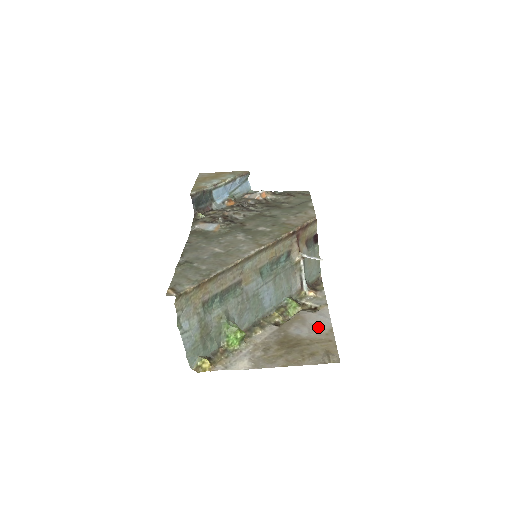
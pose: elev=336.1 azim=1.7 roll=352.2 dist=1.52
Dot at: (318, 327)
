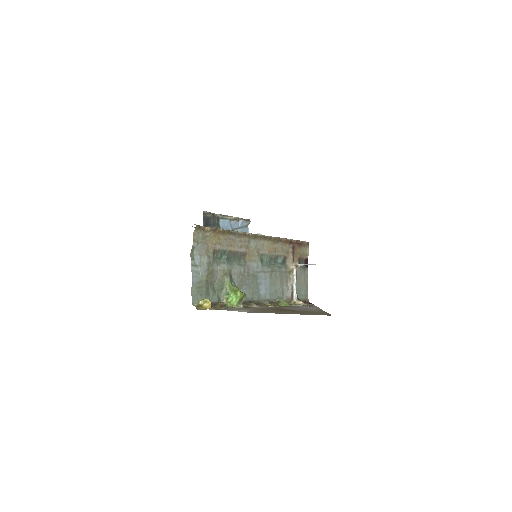
Dot at: (310, 309)
